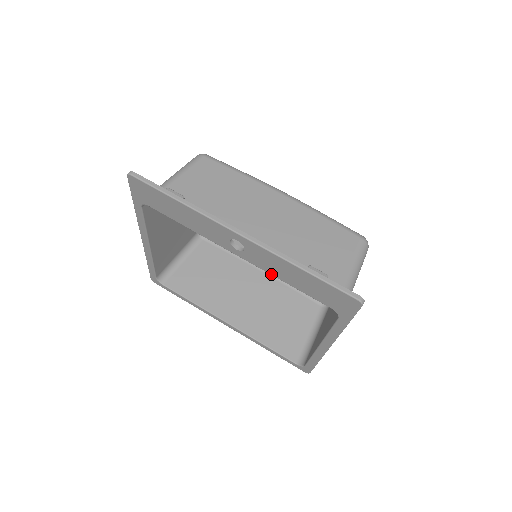
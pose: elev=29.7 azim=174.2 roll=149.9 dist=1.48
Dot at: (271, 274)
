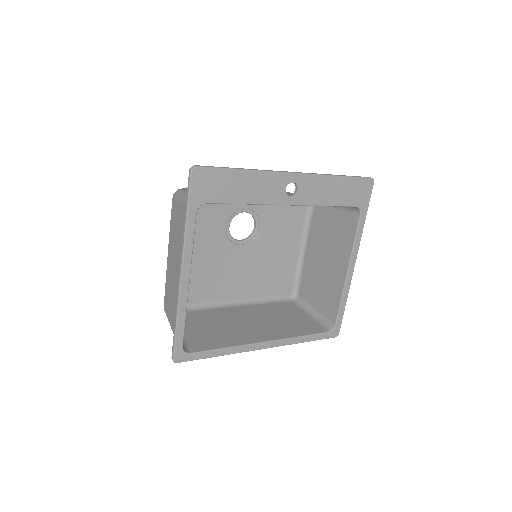
Dot at: (316, 205)
